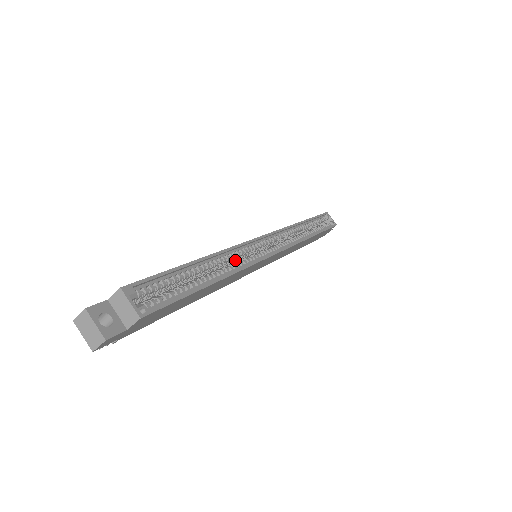
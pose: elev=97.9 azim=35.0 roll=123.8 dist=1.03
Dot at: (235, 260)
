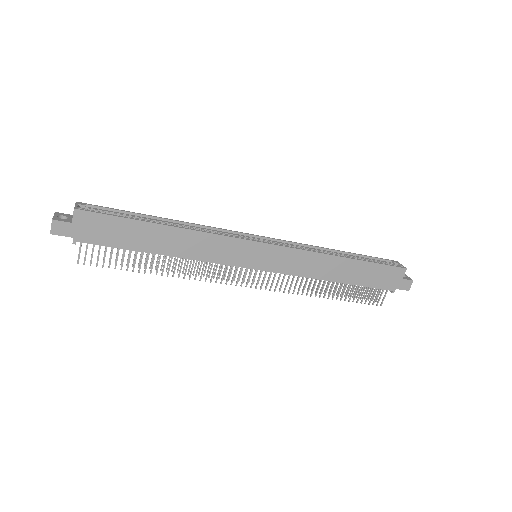
Dot at: occluded
